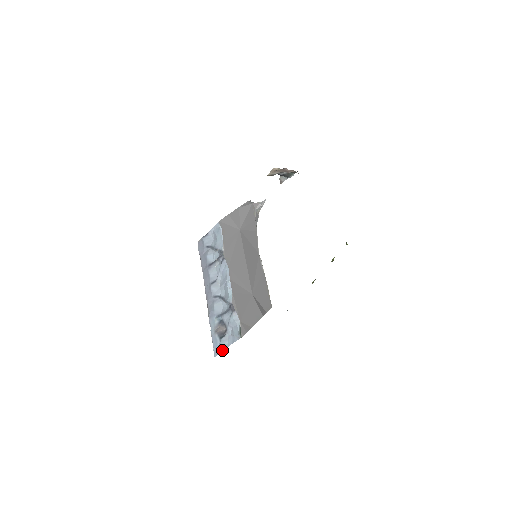
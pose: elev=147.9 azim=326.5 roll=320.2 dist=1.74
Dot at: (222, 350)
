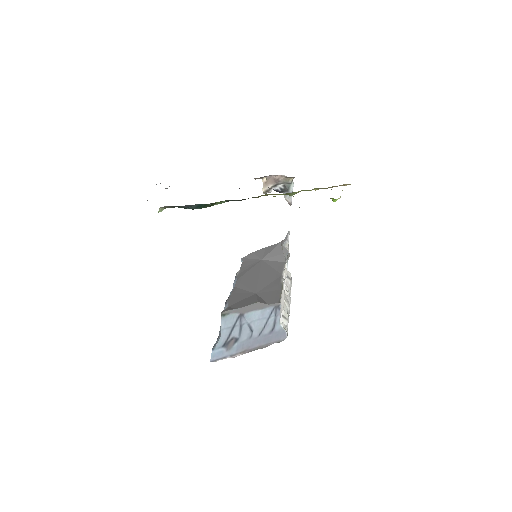
Dot at: (214, 347)
